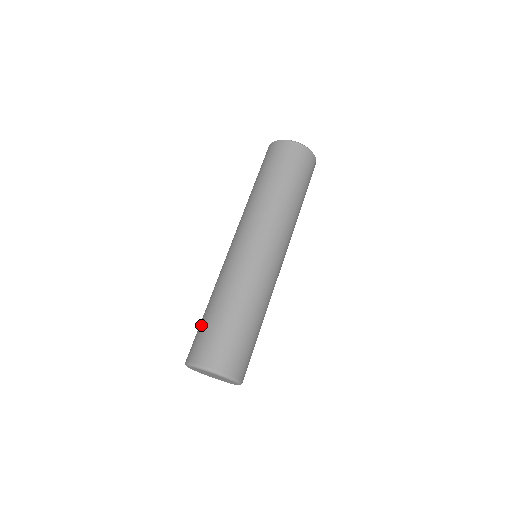
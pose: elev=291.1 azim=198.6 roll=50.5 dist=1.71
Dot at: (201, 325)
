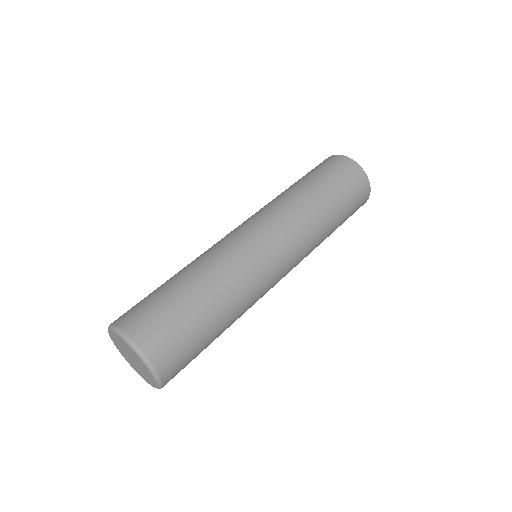
Dot at: (152, 292)
